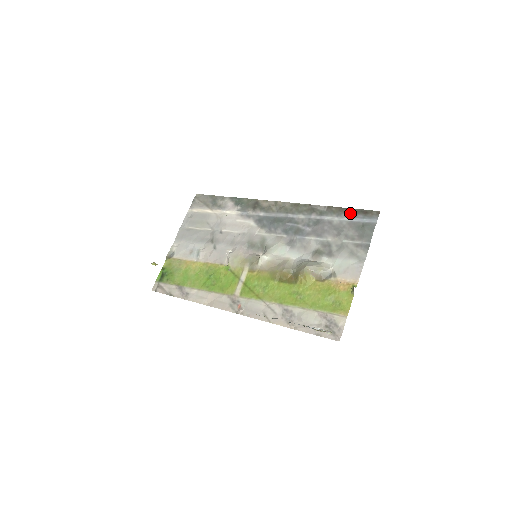
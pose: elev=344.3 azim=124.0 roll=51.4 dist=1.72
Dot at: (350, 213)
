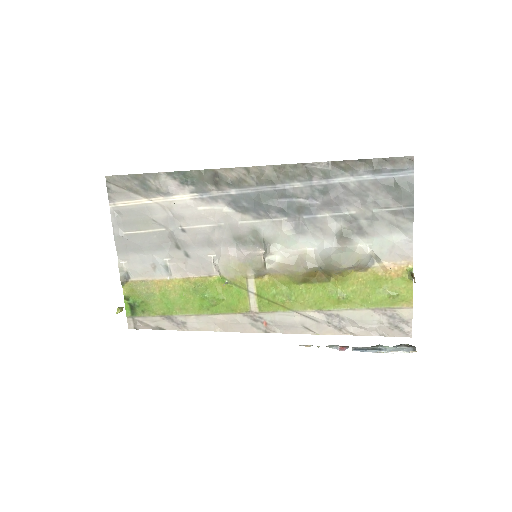
Dot at: (370, 167)
